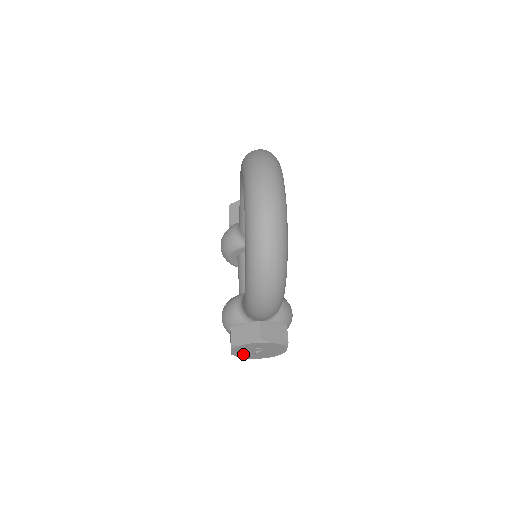
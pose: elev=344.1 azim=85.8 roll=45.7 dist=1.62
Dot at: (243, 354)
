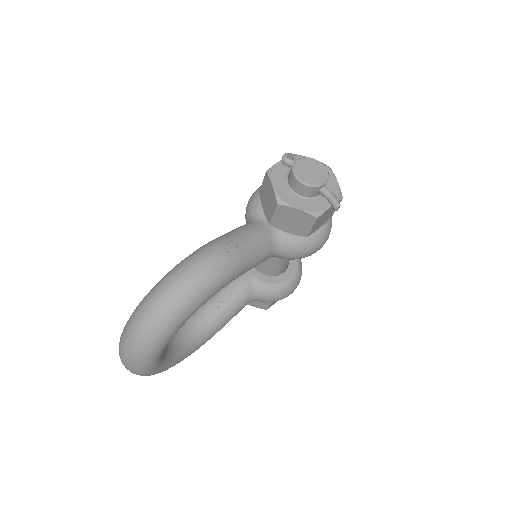
Dot at: occluded
